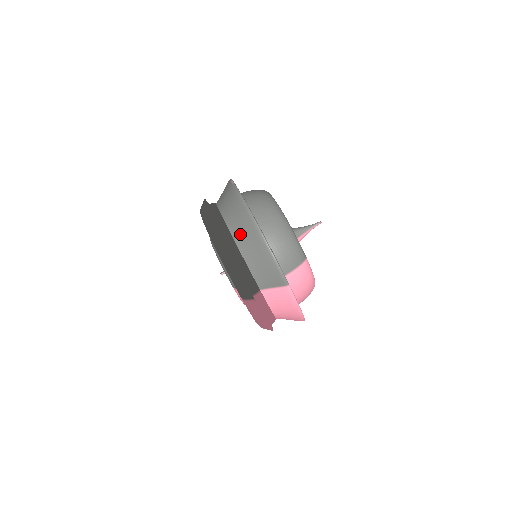
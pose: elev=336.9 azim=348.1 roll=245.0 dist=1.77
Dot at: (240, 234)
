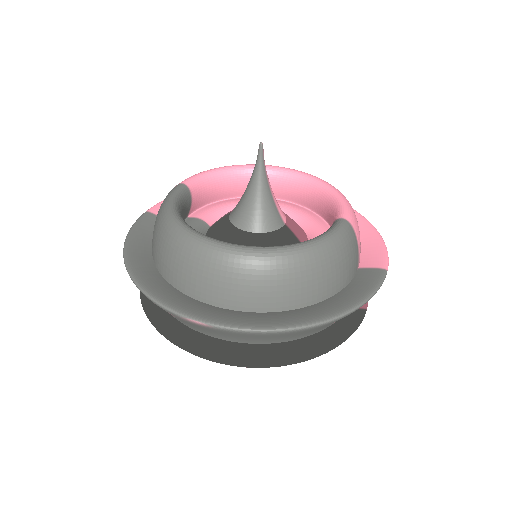
Dot at: occluded
